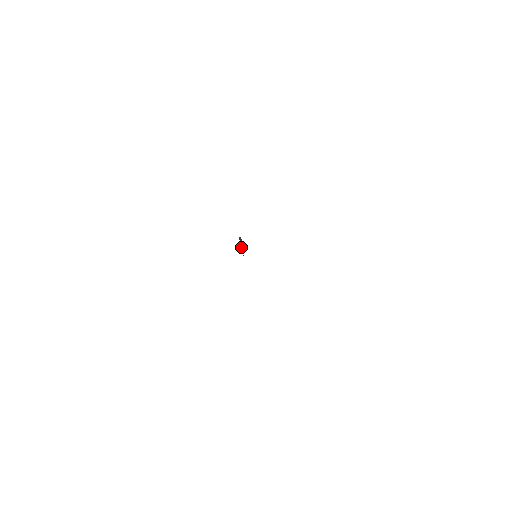
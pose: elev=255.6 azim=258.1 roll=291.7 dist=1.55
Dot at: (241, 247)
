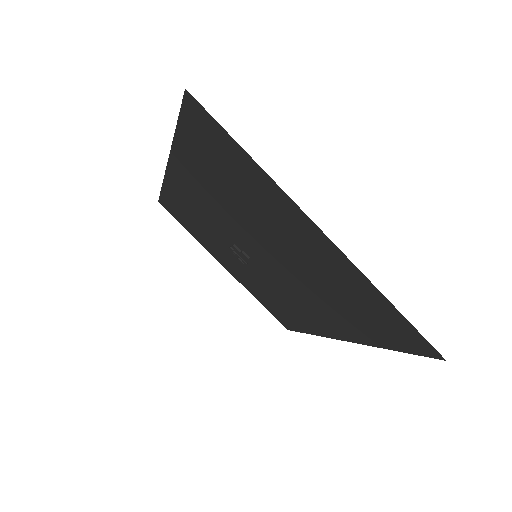
Dot at: (246, 256)
